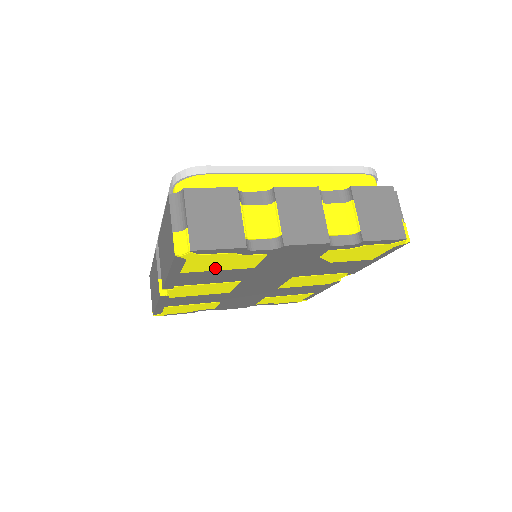
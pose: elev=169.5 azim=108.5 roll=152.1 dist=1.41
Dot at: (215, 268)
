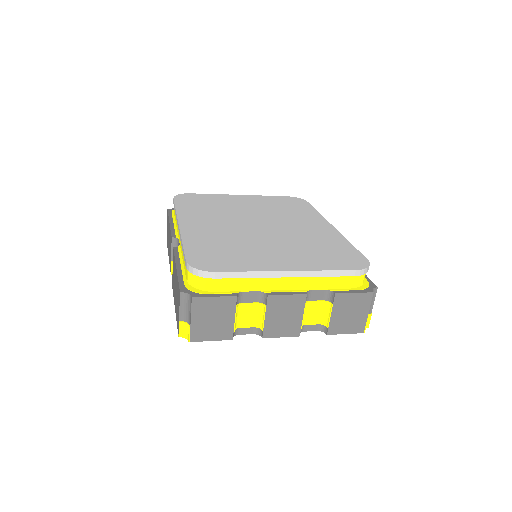
Dot at: occluded
